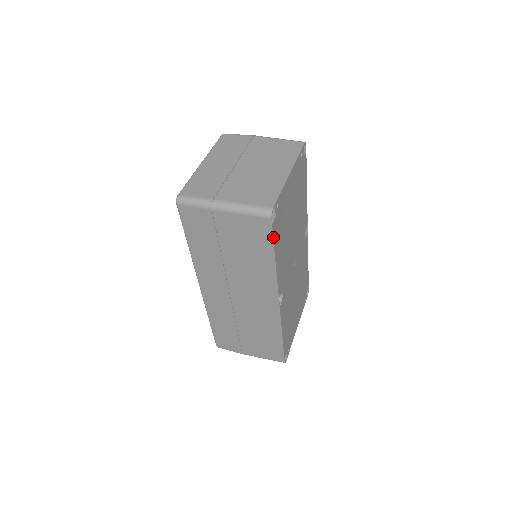
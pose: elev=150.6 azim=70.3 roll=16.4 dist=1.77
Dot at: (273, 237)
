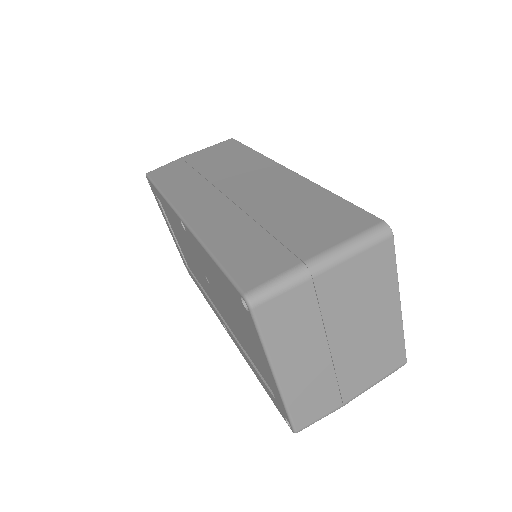
Dot at: occluded
